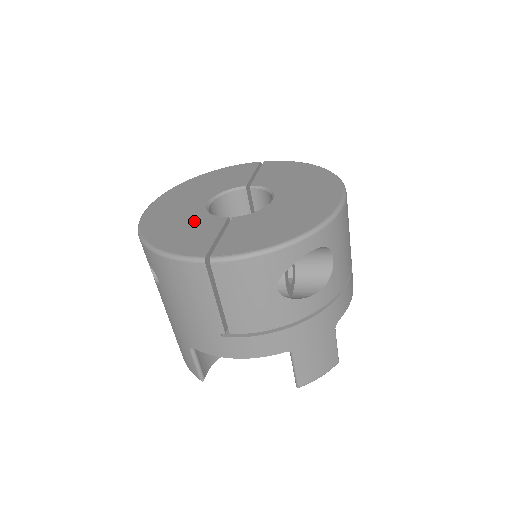
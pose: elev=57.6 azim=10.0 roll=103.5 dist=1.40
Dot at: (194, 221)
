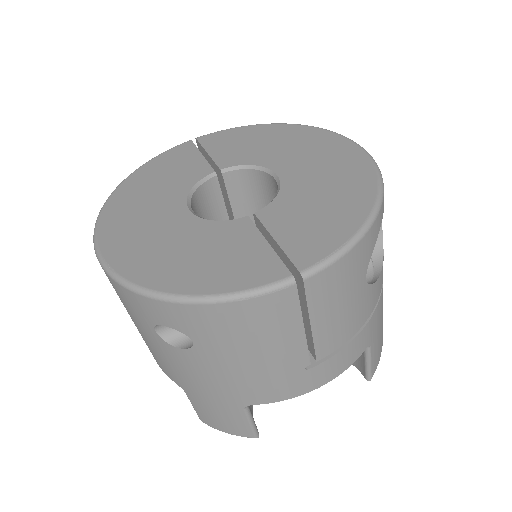
Dot at: (204, 238)
